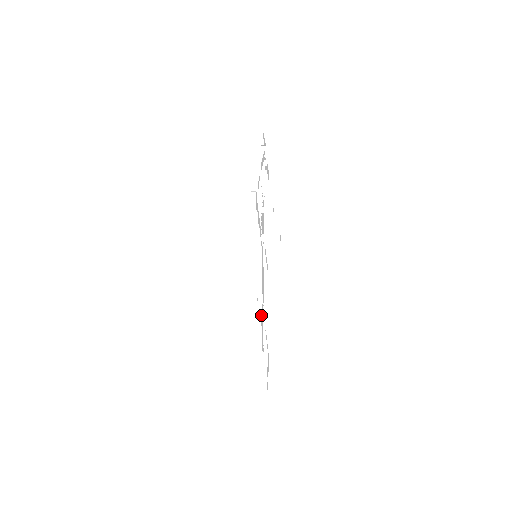
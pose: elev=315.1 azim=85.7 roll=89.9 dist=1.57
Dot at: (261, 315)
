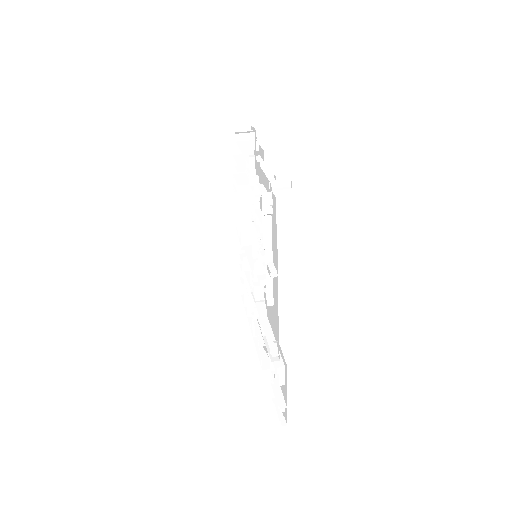
Dot at: (271, 314)
